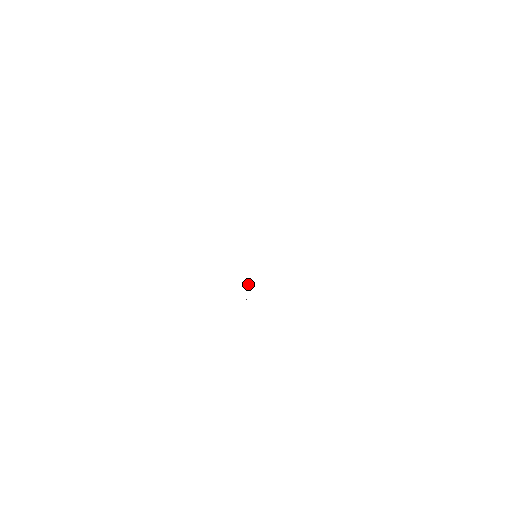
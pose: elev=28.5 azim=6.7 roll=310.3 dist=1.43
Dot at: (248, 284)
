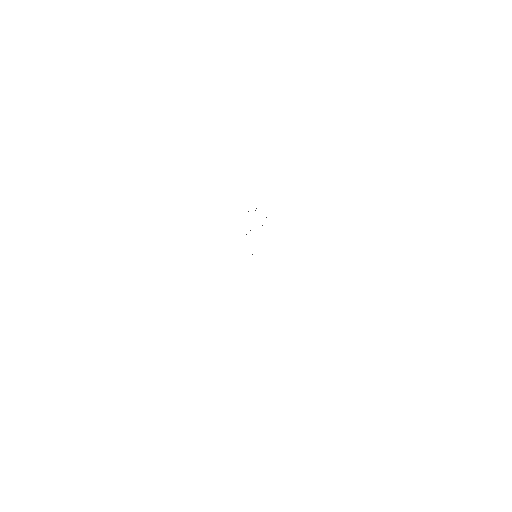
Dot at: occluded
